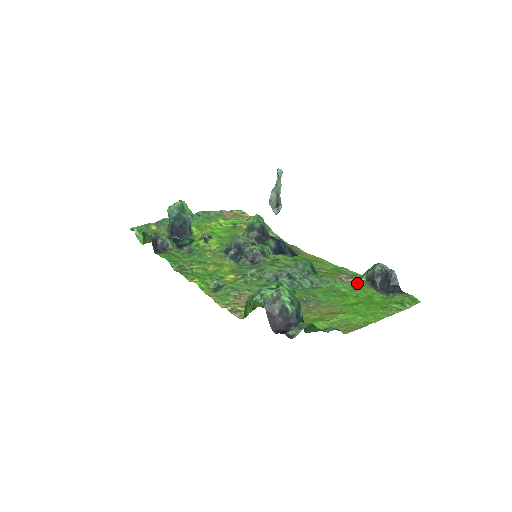
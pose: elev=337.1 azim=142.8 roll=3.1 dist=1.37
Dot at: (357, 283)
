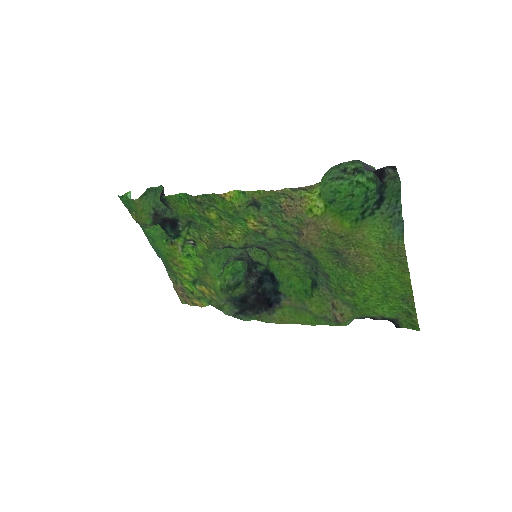
Dot at: (354, 309)
